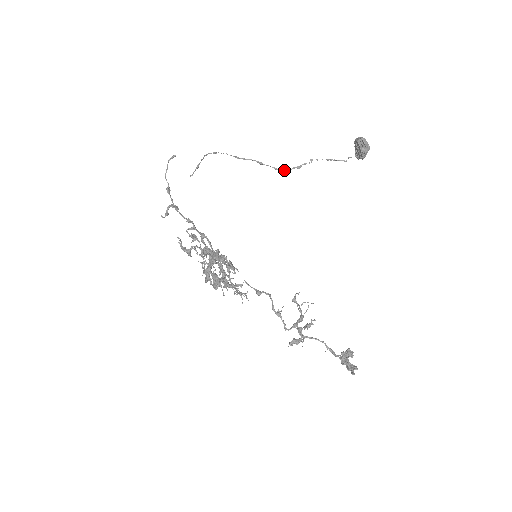
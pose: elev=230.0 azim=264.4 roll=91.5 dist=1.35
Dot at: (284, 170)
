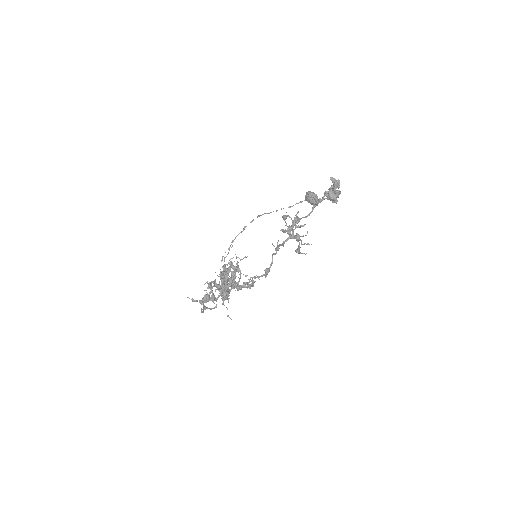
Dot at: (258, 216)
